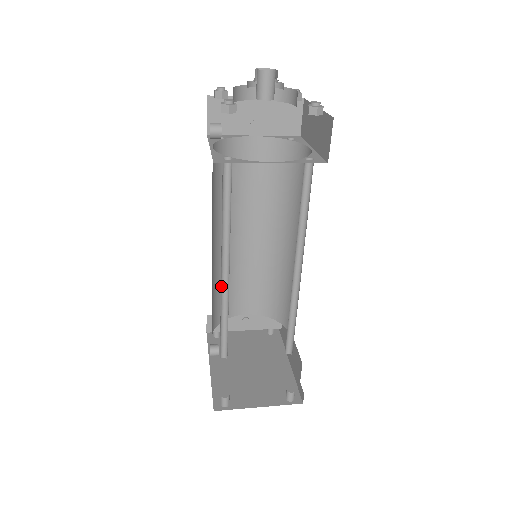
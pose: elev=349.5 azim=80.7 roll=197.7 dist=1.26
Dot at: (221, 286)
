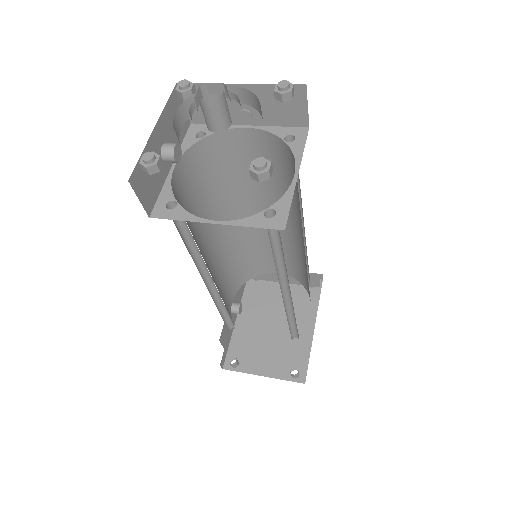
Dot at: (211, 289)
